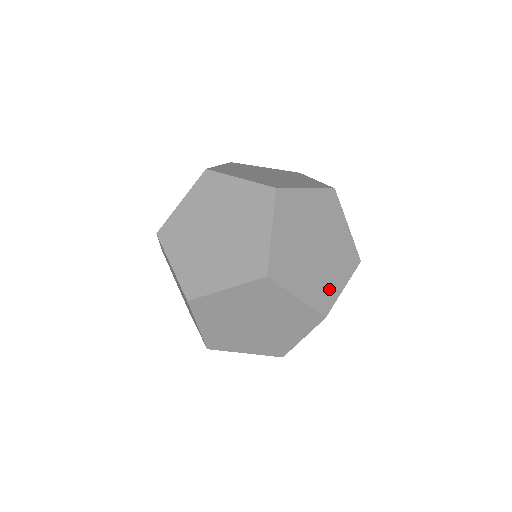
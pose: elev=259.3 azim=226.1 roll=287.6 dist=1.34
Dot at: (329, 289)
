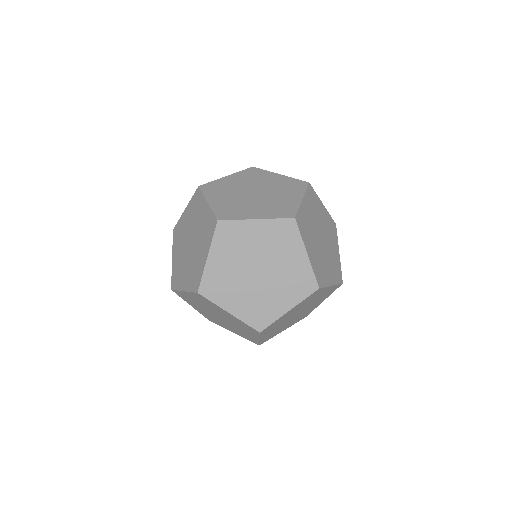
Dot at: (277, 332)
